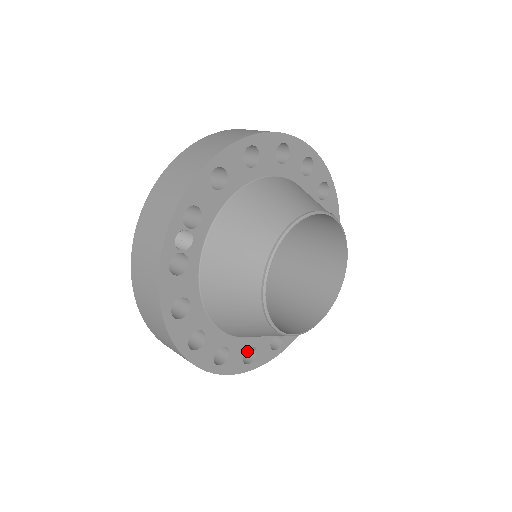
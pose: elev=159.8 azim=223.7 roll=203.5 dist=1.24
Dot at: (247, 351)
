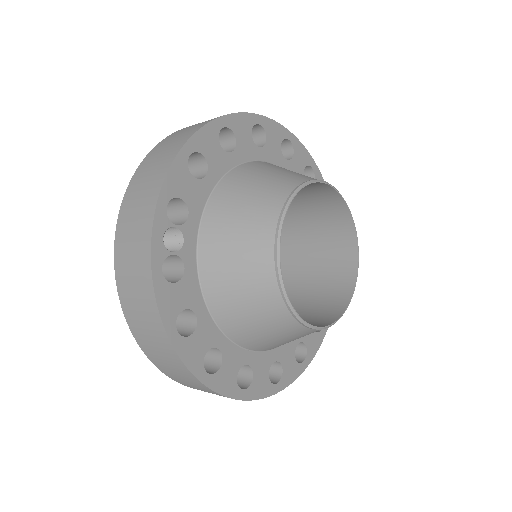
Dot at: (271, 370)
